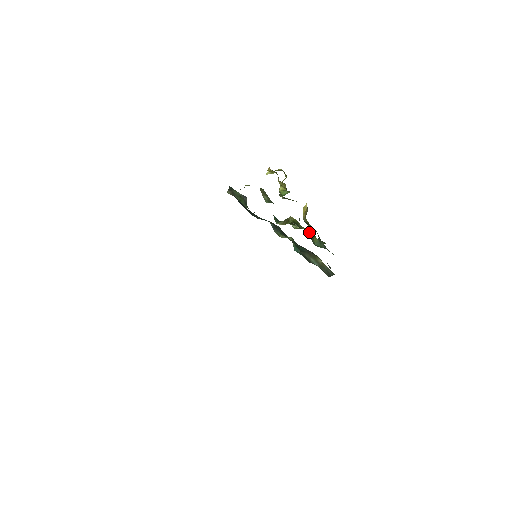
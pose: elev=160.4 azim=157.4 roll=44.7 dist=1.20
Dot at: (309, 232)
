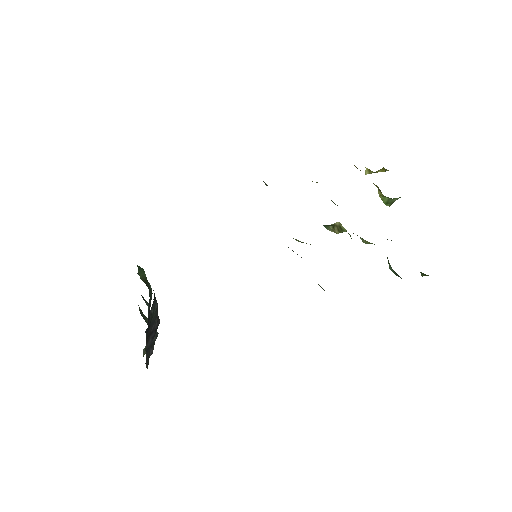
Dot at: occluded
